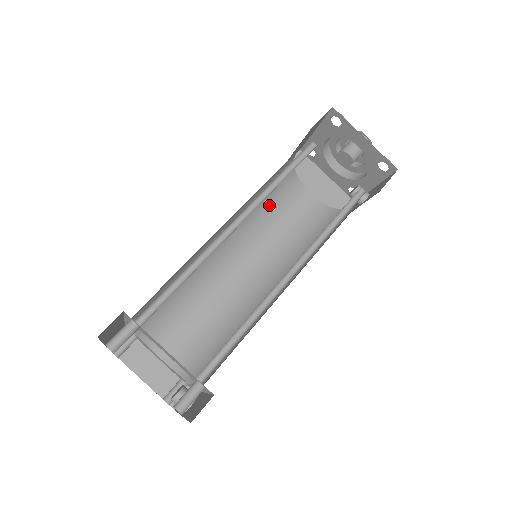
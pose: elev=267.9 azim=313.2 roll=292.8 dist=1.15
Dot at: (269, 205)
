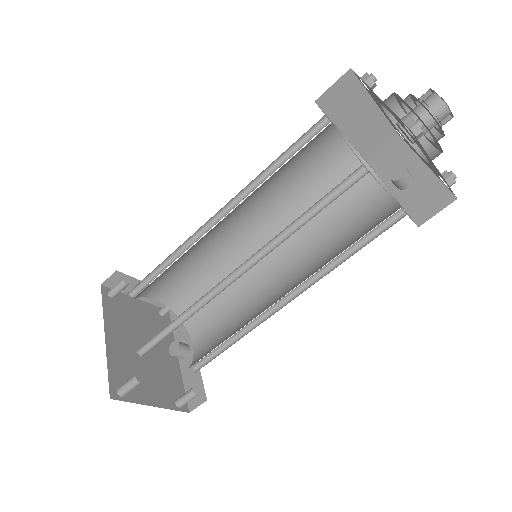
Dot at: (283, 166)
